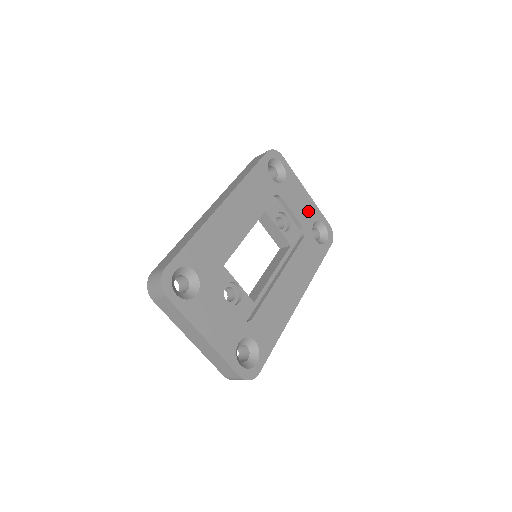
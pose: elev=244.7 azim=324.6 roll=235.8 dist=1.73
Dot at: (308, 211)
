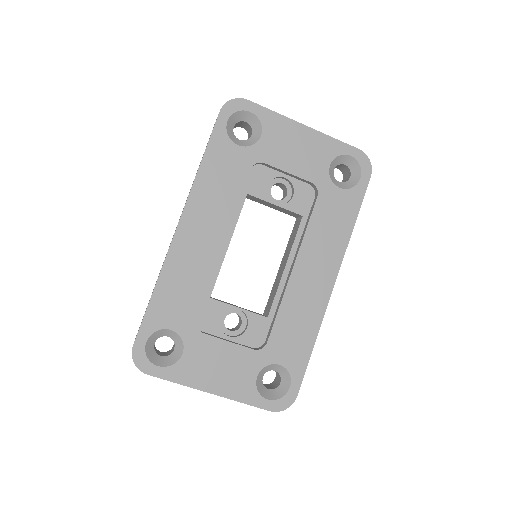
Dot at: (315, 153)
